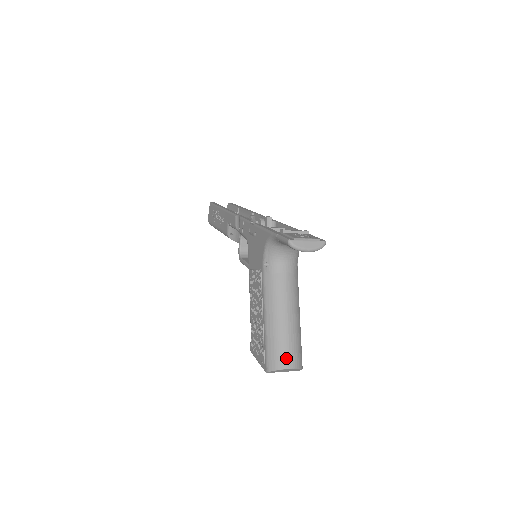
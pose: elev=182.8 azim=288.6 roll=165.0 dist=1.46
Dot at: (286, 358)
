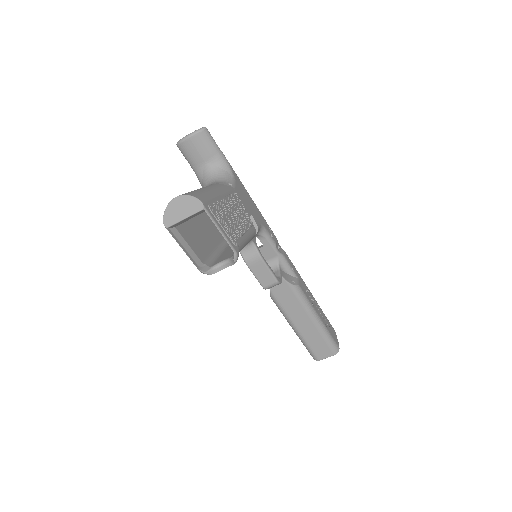
Dot at: occluded
